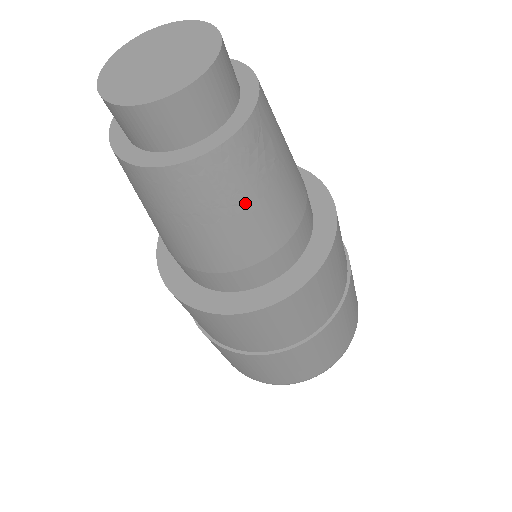
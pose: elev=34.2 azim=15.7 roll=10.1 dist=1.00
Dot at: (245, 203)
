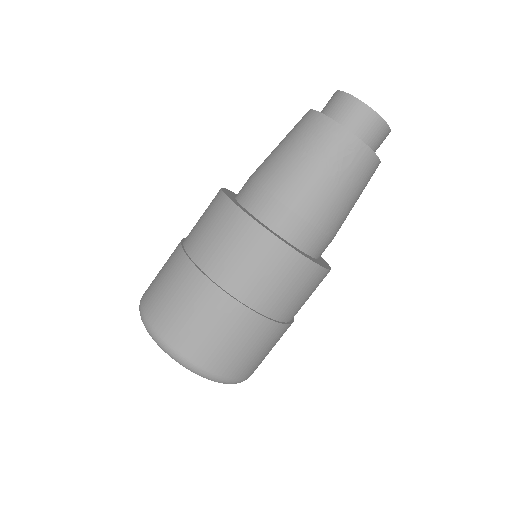
Dot at: (309, 157)
